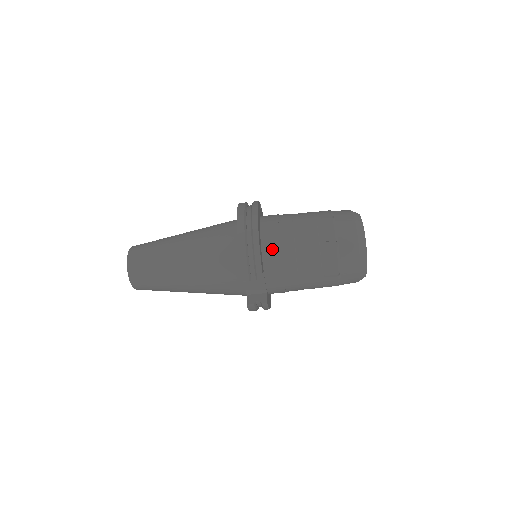
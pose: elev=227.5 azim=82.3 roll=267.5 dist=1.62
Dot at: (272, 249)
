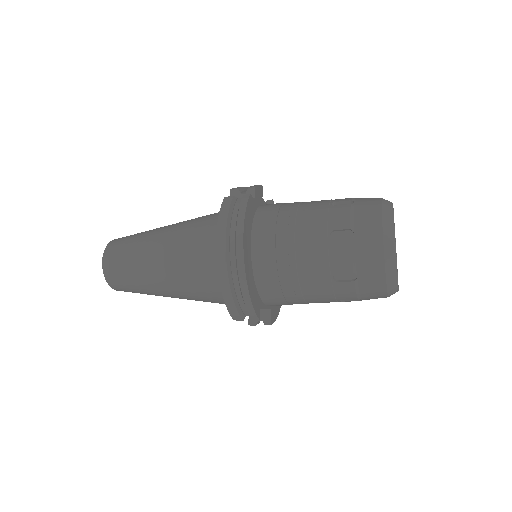
Dot at: (268, 281)
